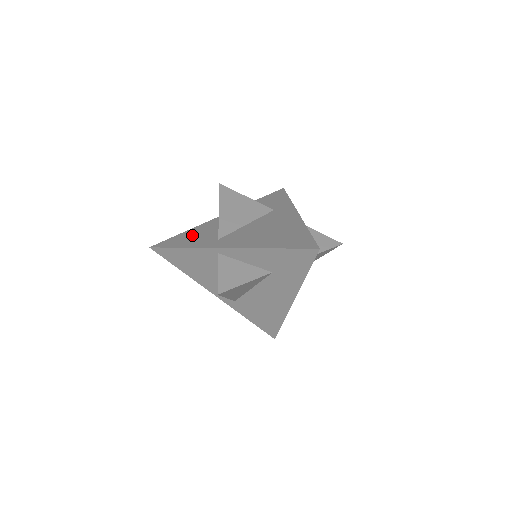
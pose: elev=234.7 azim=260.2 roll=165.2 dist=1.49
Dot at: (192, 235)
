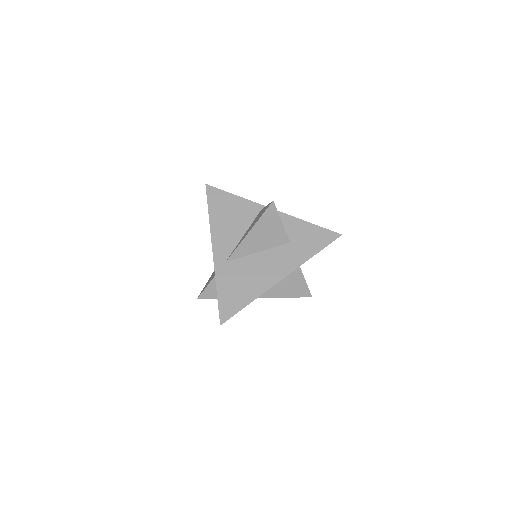
Dot at: occluded
